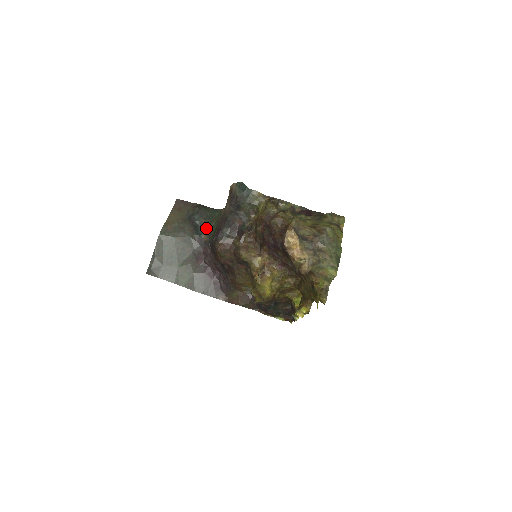
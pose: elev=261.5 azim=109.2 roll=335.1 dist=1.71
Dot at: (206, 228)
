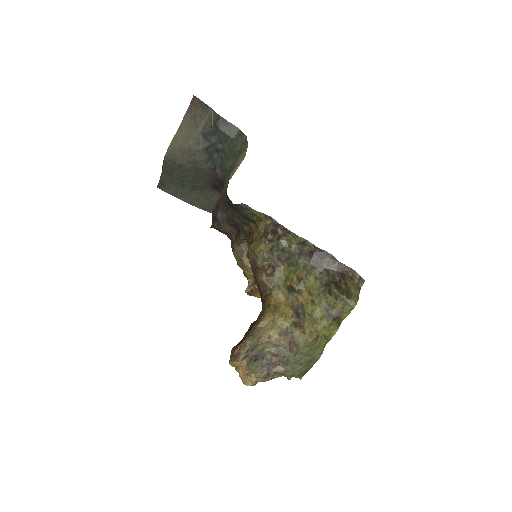
Dot at: (222, 162)
